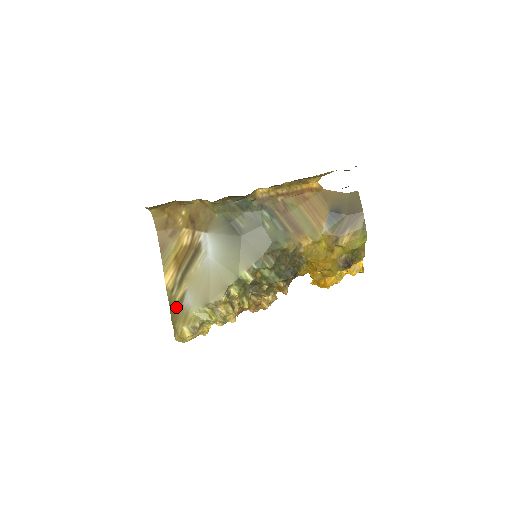
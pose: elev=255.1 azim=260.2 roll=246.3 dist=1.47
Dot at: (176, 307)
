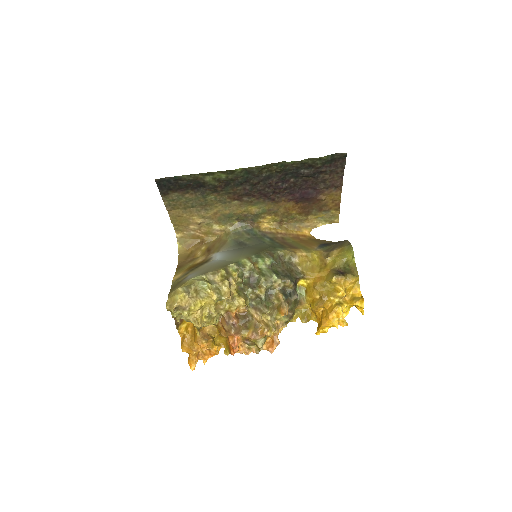
Dot at: (177, 284)
